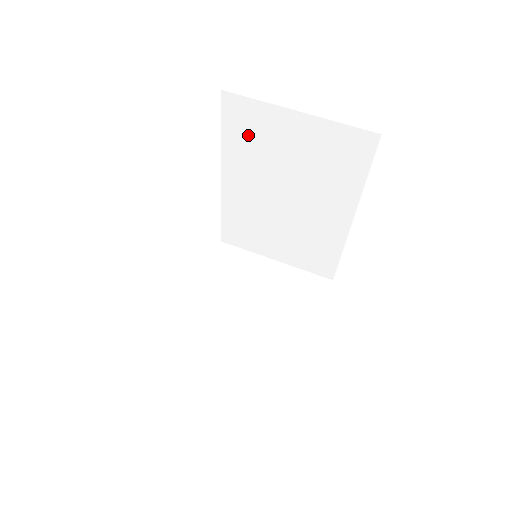
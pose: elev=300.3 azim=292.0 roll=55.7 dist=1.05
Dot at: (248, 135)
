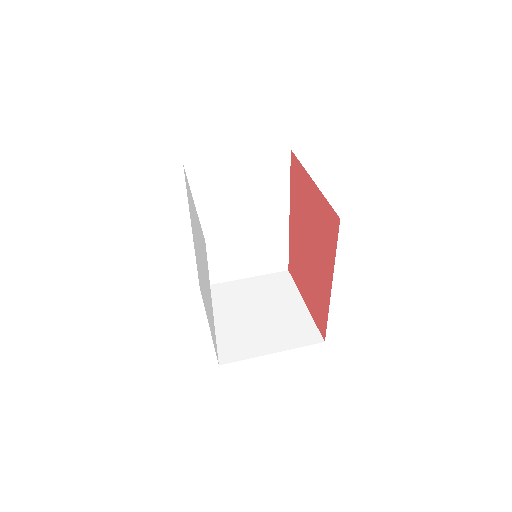
Dot at: (207, 187)
